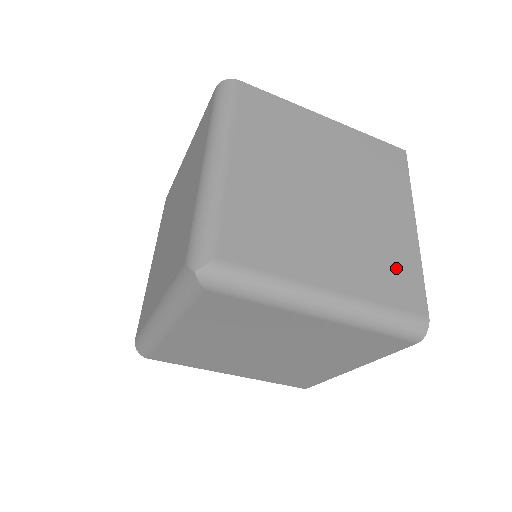
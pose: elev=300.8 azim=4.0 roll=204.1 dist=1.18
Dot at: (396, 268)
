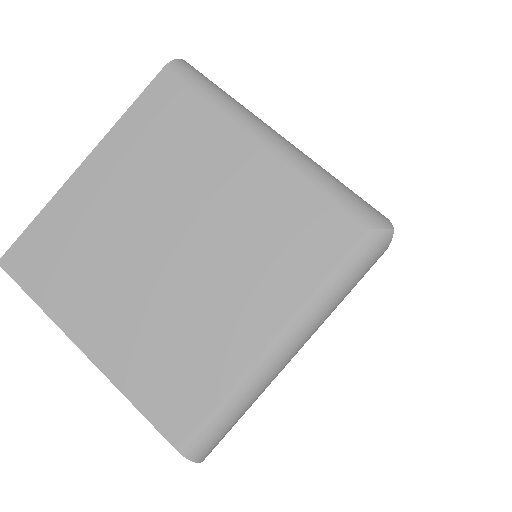
Dot at: occluded
